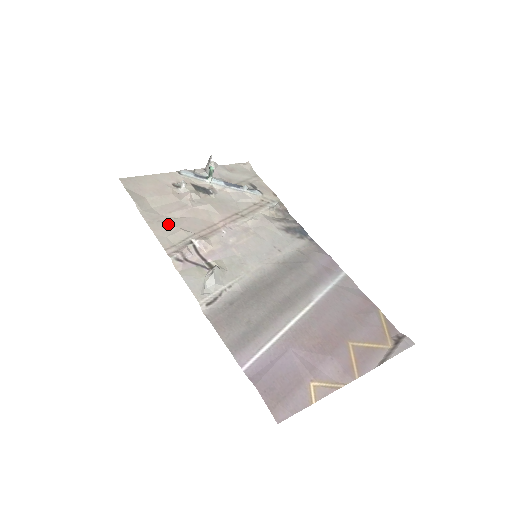
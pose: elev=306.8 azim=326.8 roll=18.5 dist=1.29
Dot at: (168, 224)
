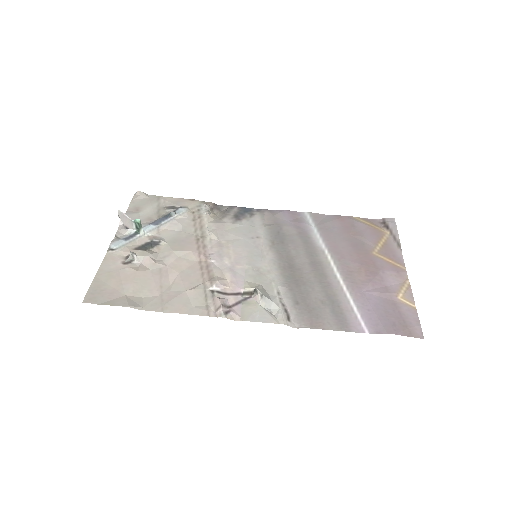
Dot at: (176, 296)
